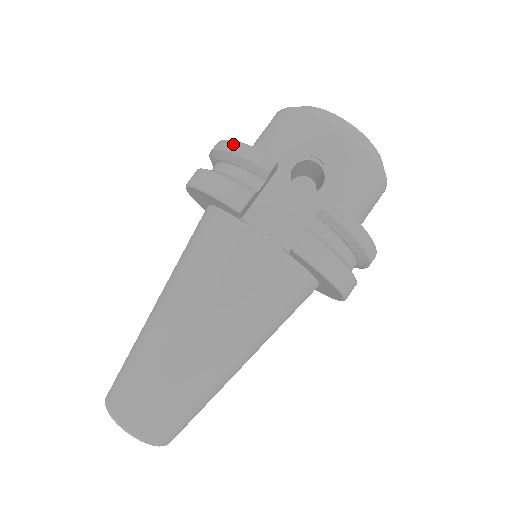
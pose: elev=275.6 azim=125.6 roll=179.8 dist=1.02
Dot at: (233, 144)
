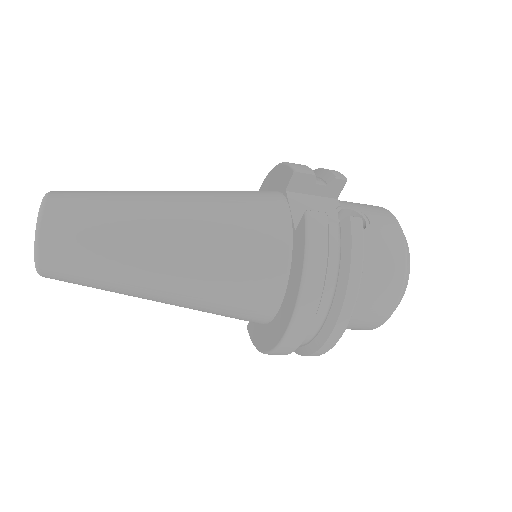
Dot at: occluded
